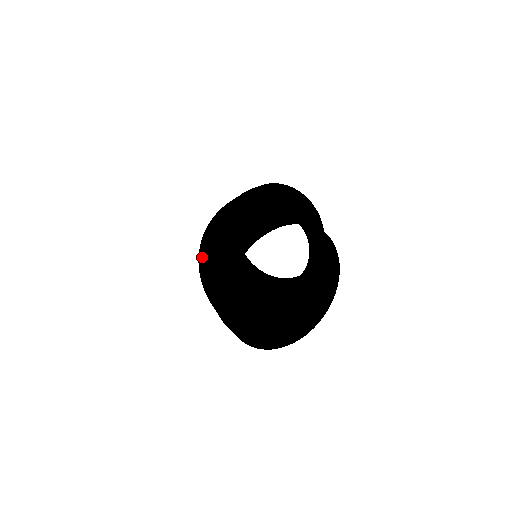
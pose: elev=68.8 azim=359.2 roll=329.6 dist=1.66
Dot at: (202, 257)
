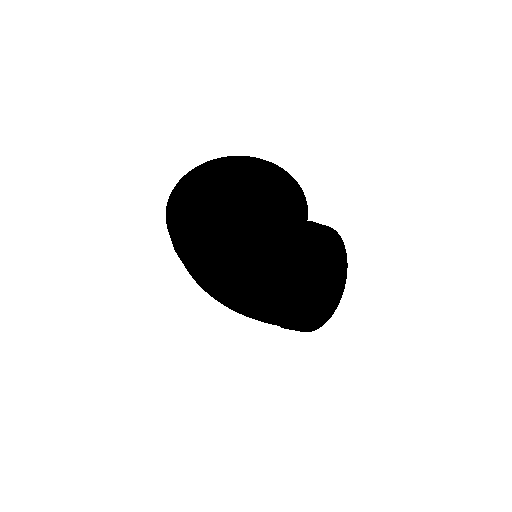
Dot at: (188, 238)
